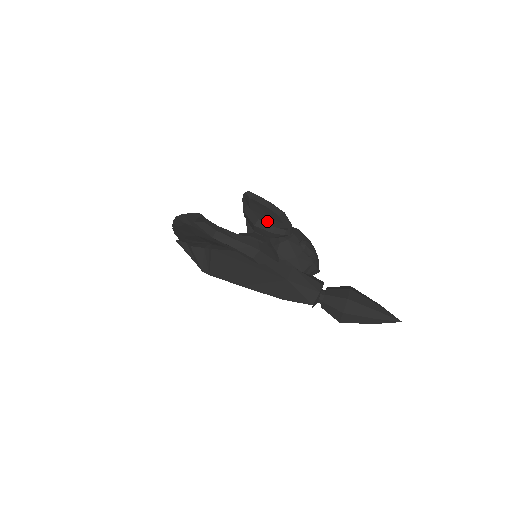
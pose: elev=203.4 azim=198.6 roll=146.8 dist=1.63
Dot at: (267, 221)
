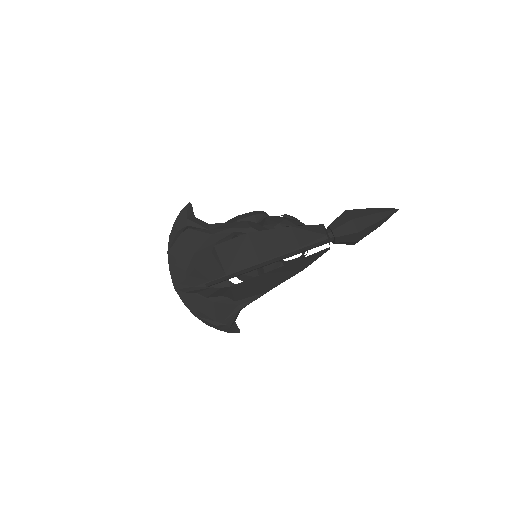
Dot at: occluded
